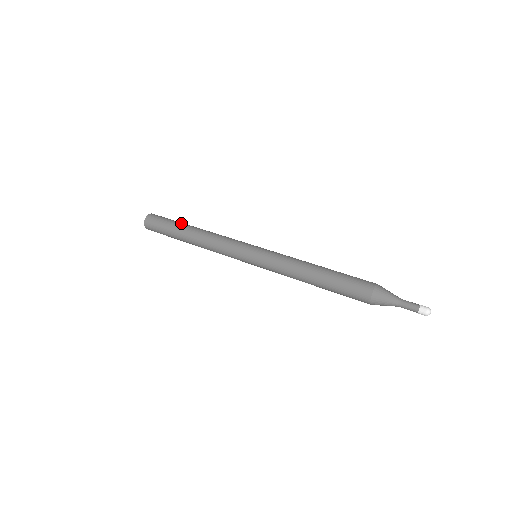
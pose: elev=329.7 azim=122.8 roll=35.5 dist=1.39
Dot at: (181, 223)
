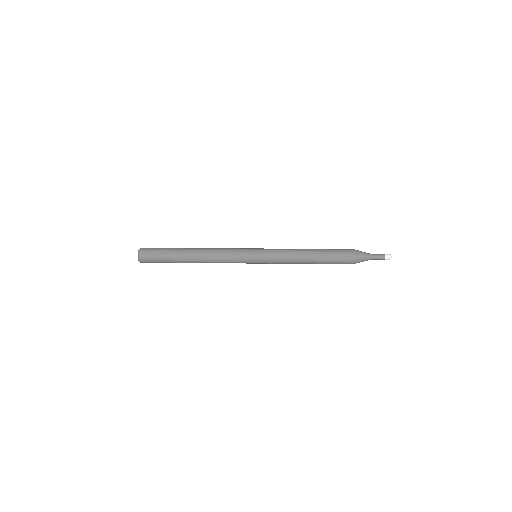
Dot at: (178, 248)
